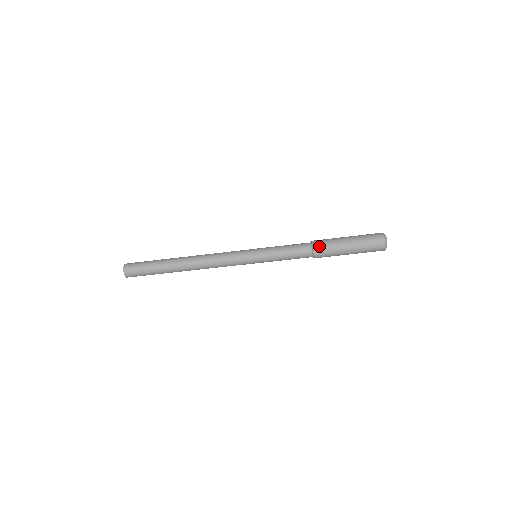
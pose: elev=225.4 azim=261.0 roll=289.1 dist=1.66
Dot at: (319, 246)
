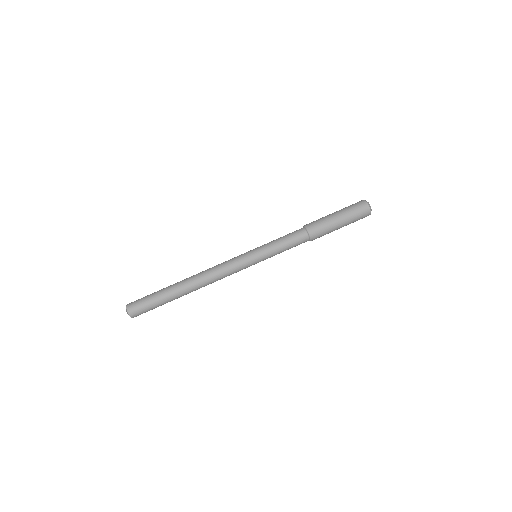
Dot at: (310, 224)
